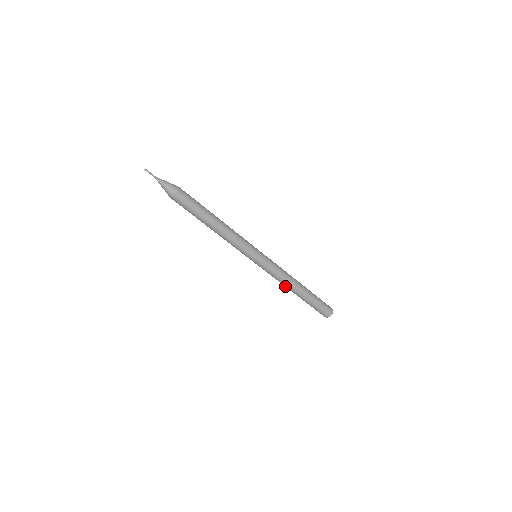
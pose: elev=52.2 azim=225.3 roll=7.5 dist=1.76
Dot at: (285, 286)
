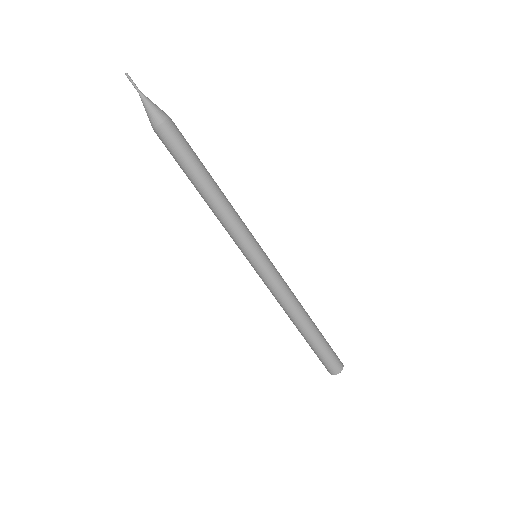
Dot at: (287, 312)
